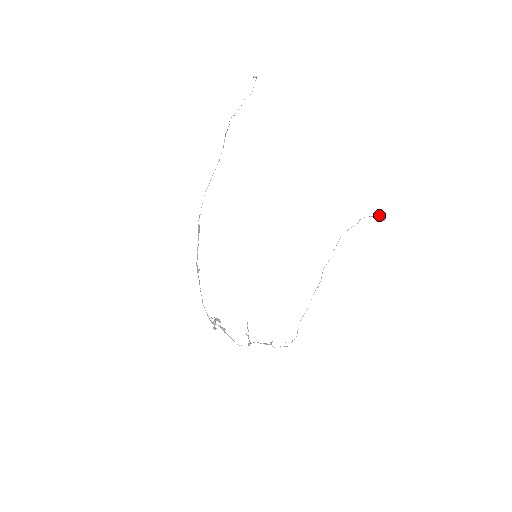
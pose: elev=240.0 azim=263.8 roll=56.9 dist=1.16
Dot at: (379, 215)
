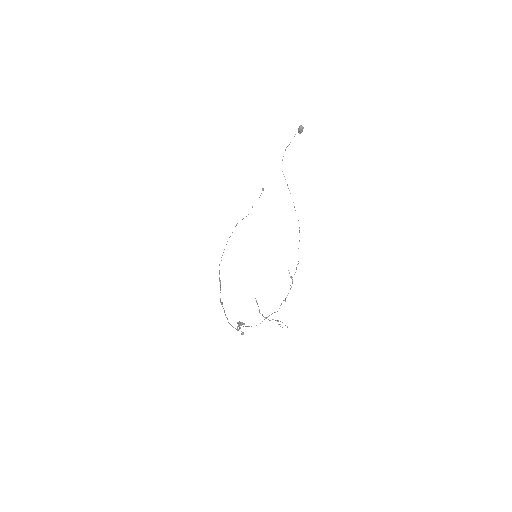
Dot at: (299, 131)
